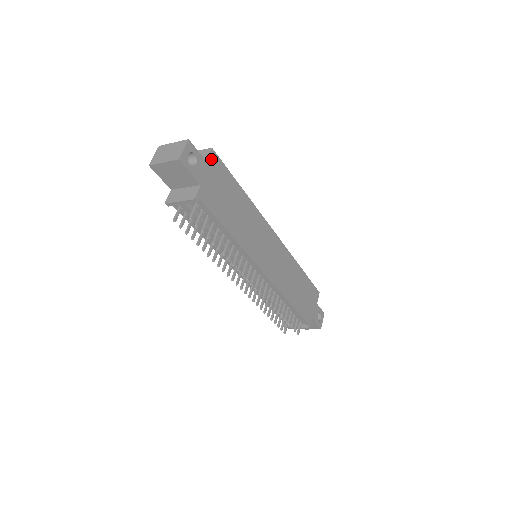
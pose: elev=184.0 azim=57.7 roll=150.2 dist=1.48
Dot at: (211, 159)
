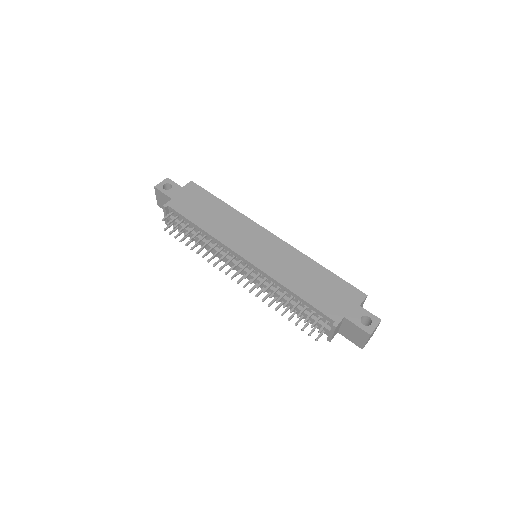
Dot at: (189, 186)
